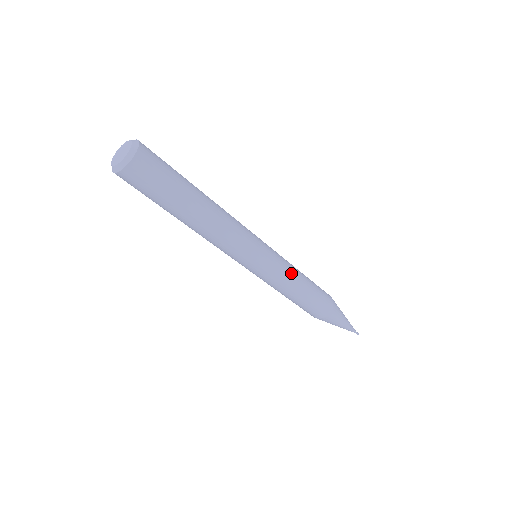
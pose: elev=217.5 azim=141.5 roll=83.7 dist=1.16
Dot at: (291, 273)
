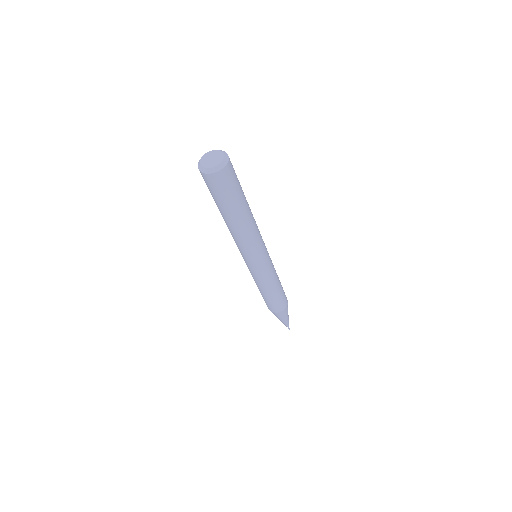
Dot at: (274, 268)
